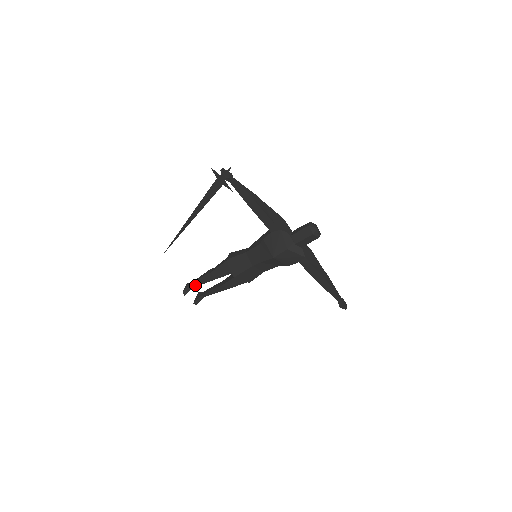
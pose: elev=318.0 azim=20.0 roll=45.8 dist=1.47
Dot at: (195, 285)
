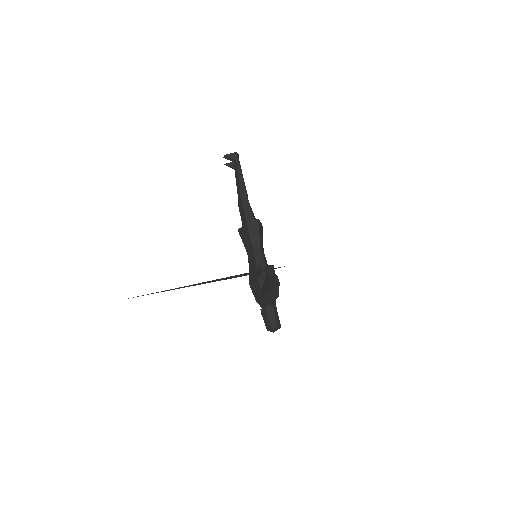
Dot at: (235, 167)
